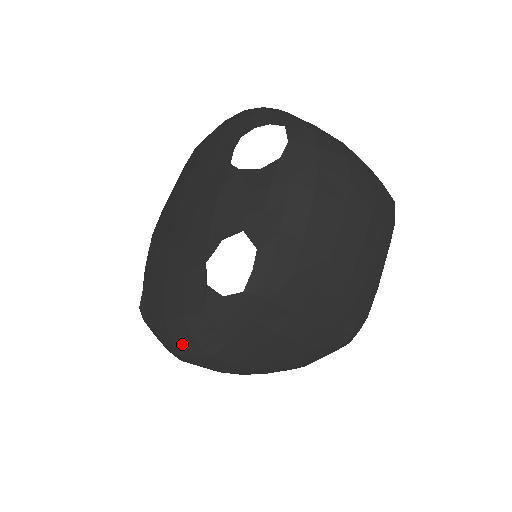
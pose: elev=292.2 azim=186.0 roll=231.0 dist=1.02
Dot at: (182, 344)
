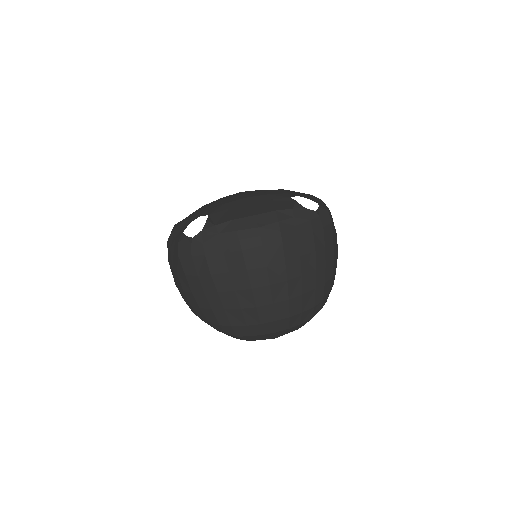
Dot at: (267, 226)
